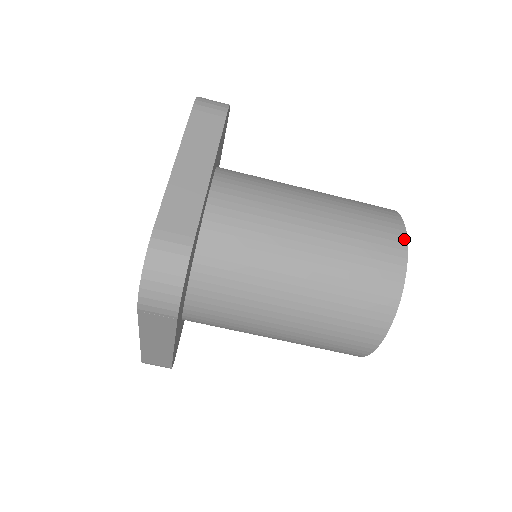
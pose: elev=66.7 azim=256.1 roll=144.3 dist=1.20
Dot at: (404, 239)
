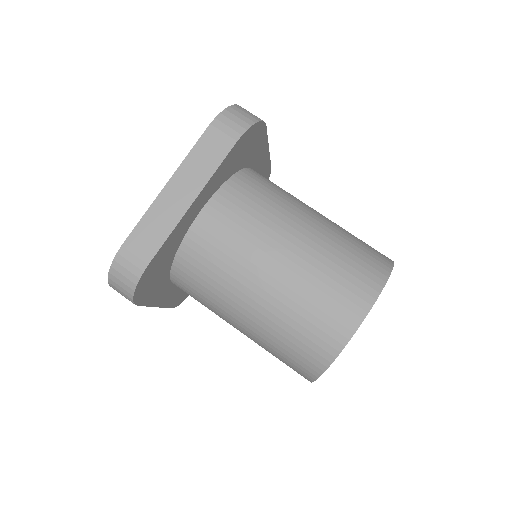
Dot at: occluded
